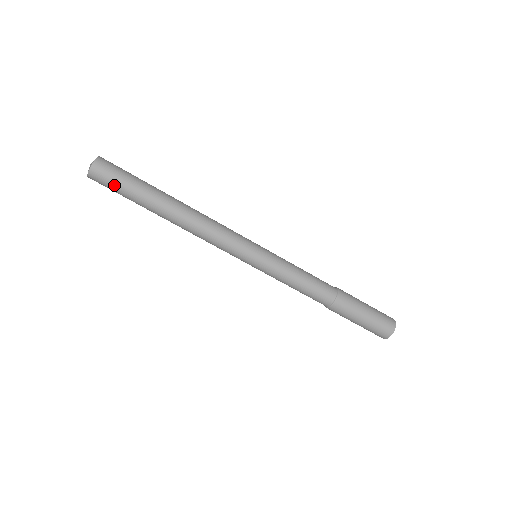
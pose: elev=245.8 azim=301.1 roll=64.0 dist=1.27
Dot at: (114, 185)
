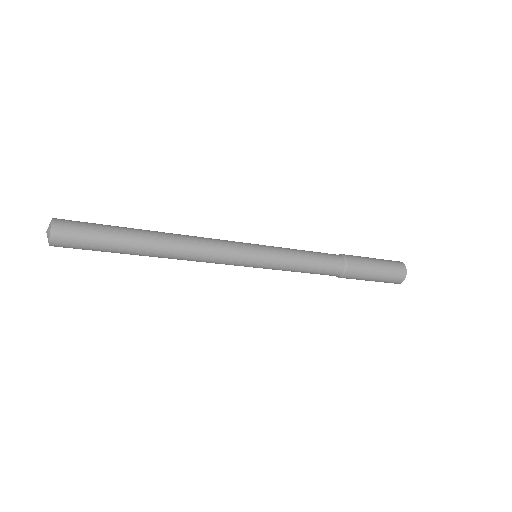
Dot at: (83, 249)
